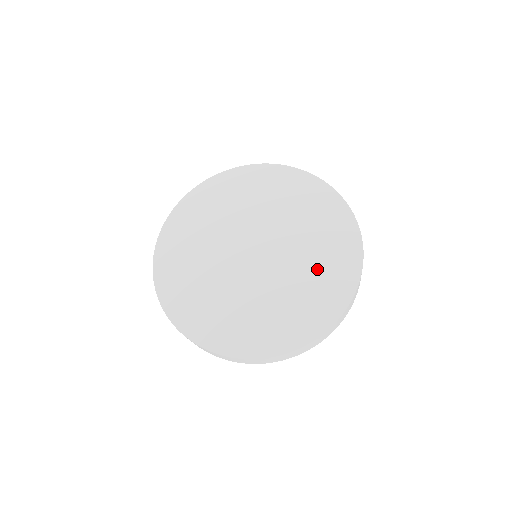
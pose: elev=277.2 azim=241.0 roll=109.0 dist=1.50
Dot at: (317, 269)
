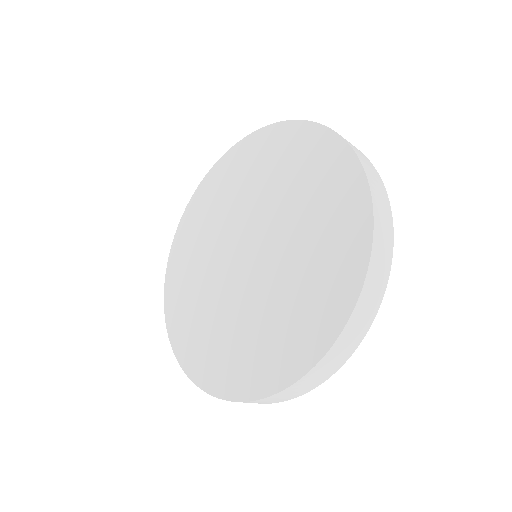
Dot at: (310, 271)
